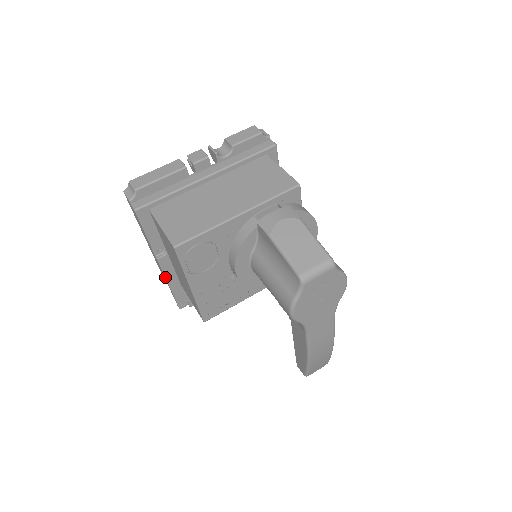
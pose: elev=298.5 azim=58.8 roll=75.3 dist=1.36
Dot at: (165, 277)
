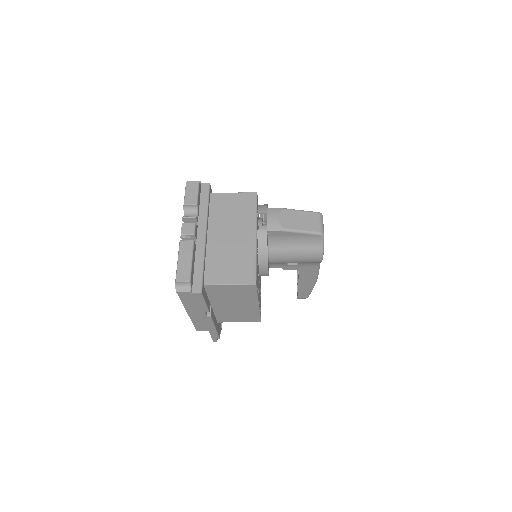
Dot at: (214, 325)
